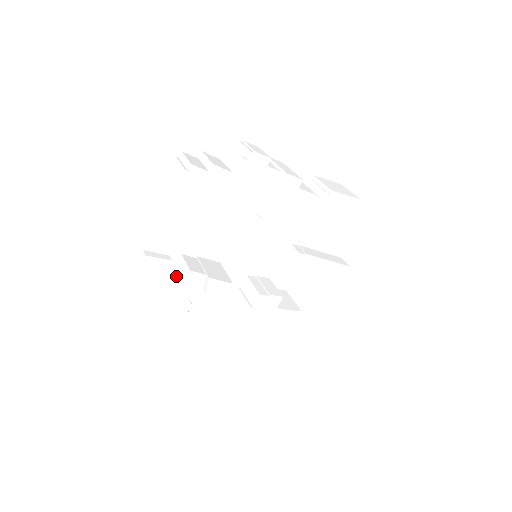
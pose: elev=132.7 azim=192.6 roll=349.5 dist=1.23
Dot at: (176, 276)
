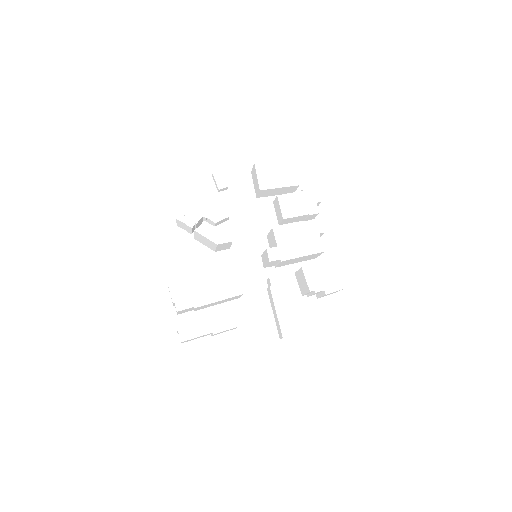
Dot at: occluded
